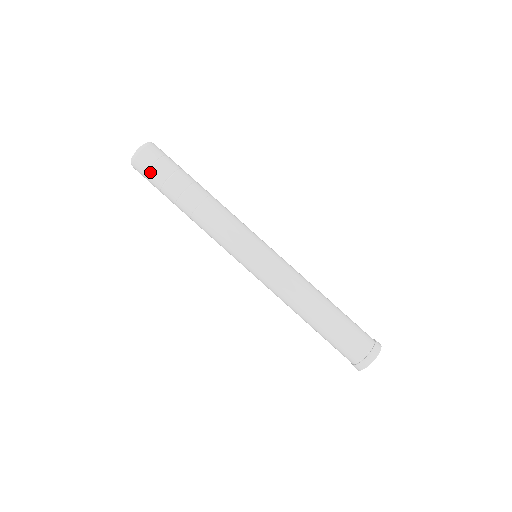
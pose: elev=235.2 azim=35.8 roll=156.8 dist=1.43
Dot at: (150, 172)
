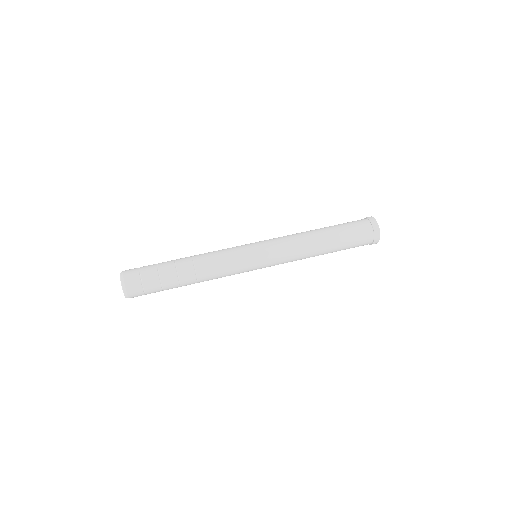
Dot at: (143, 279)
